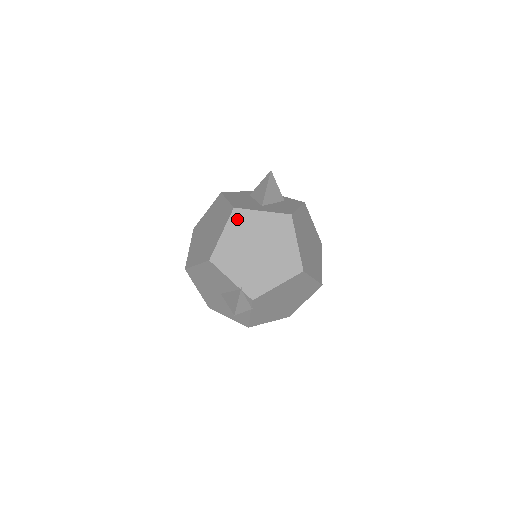
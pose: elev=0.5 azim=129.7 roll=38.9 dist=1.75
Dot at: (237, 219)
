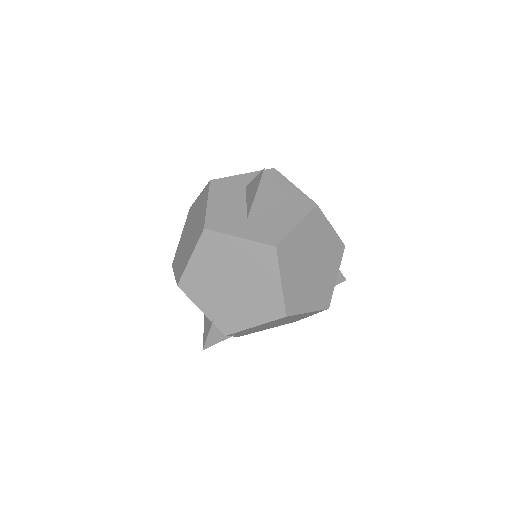
Dot at: (208, 243)
